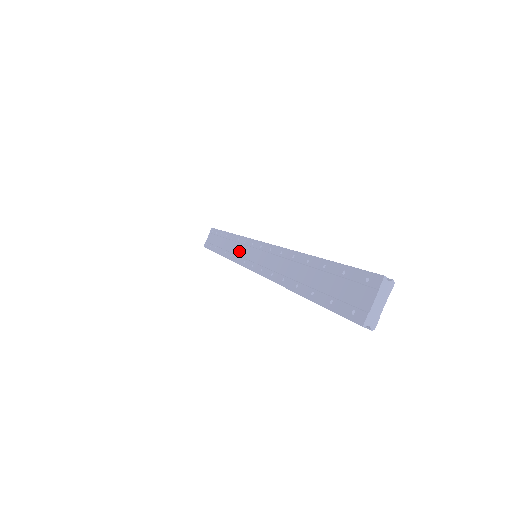
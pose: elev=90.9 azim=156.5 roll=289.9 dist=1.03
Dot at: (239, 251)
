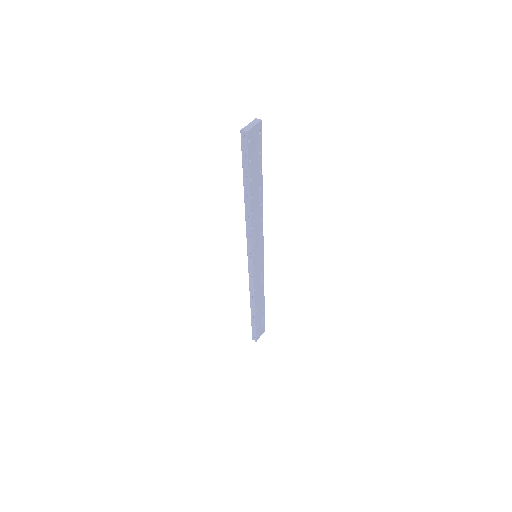
Dot at: occluded
